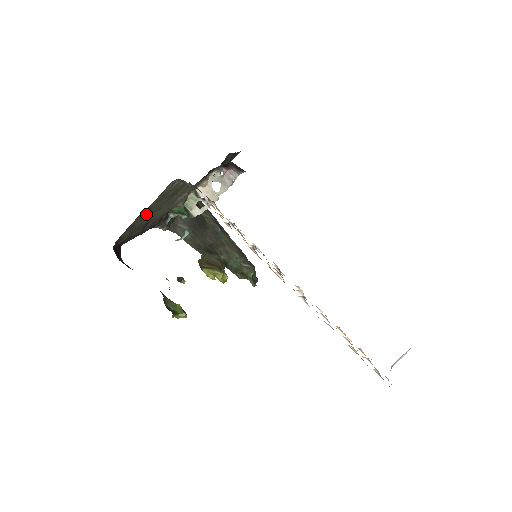
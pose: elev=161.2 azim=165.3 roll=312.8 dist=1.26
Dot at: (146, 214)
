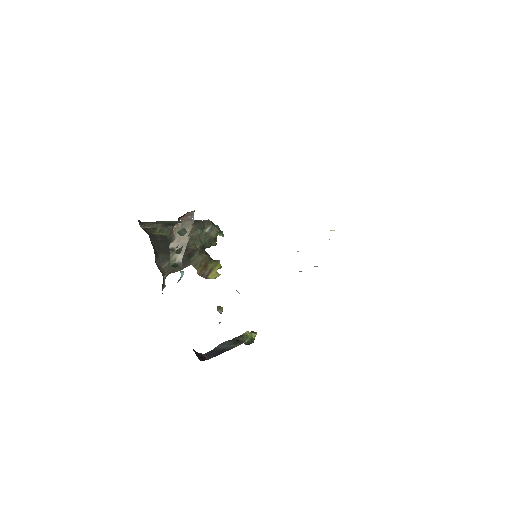
Dot at: occluded
